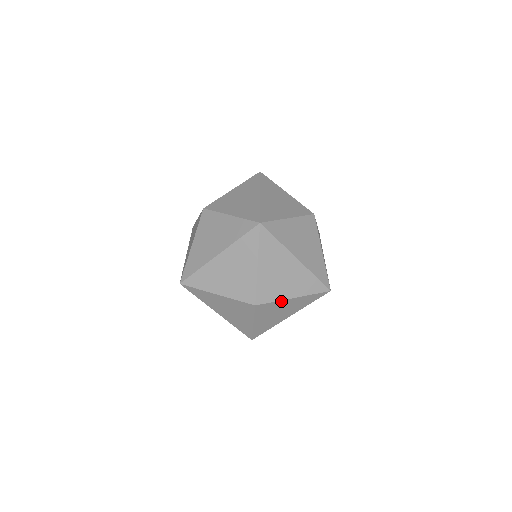
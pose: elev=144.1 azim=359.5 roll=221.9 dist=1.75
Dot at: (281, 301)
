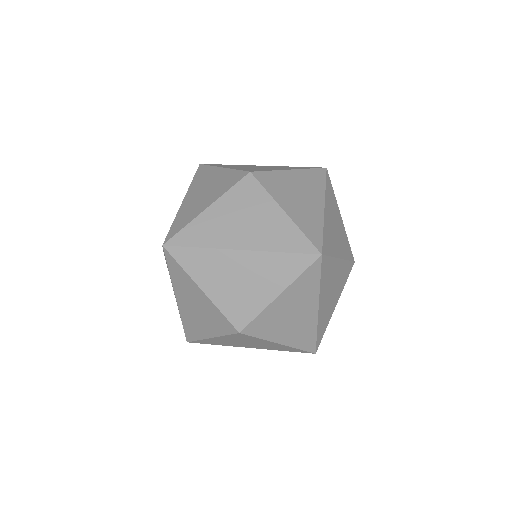
Dot at: (266, 340)
